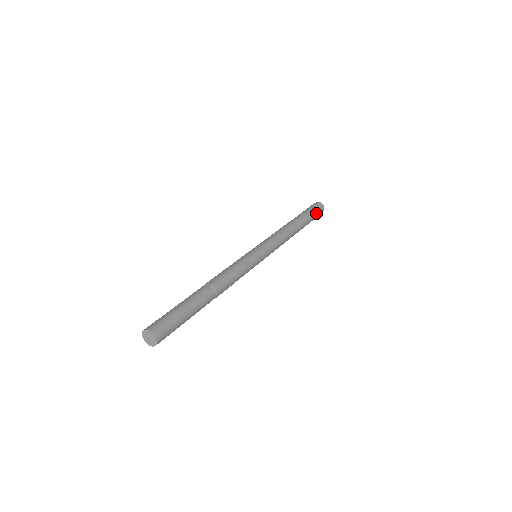
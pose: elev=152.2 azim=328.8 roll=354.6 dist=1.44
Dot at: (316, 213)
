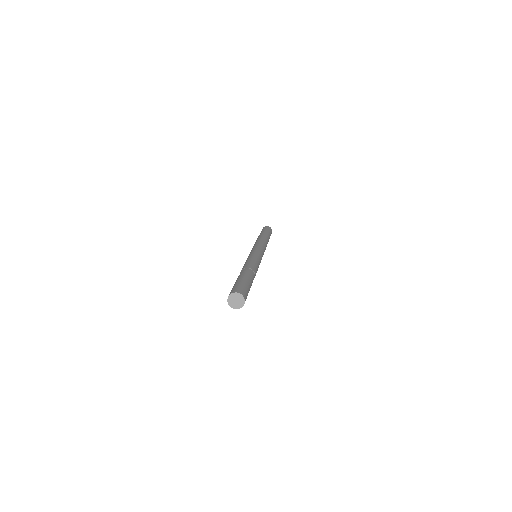
Dot at: occluded
